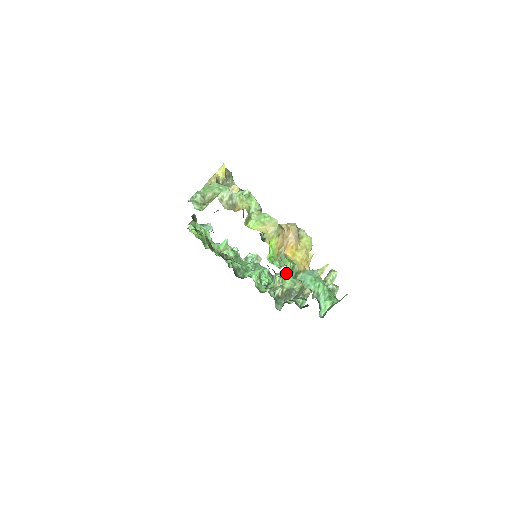
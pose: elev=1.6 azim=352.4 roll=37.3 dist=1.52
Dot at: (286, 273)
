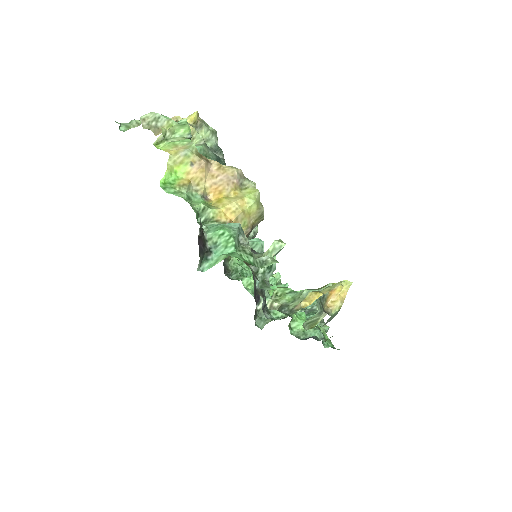
Dot at: occluded
